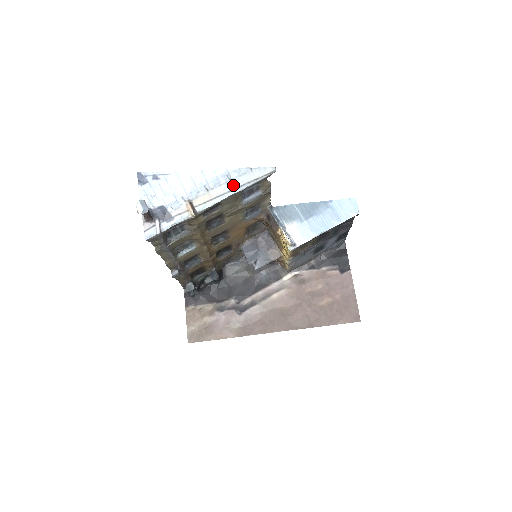
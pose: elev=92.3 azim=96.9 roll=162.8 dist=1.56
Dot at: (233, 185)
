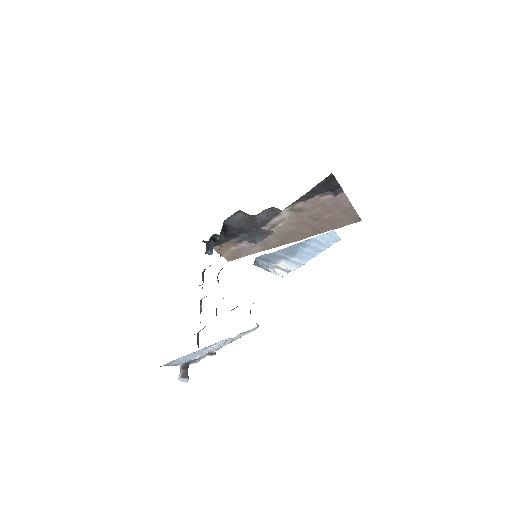
Dot at: (231, 341)
